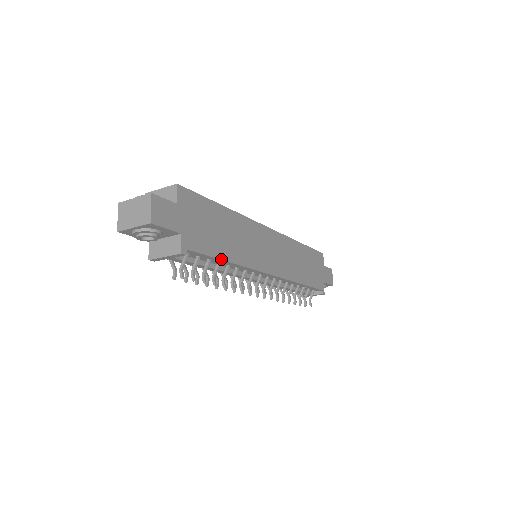
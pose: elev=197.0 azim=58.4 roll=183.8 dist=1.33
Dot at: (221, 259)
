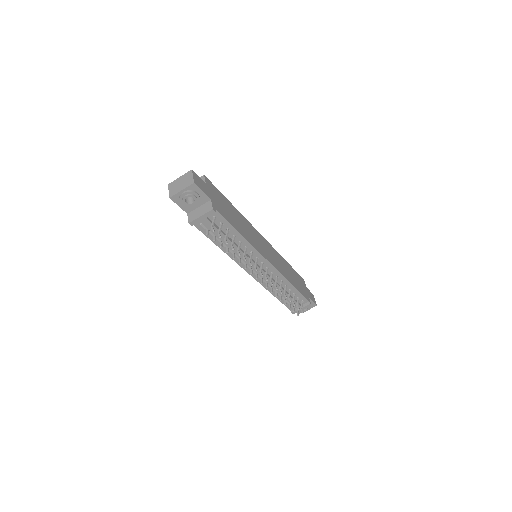
Dot at: (236, 230)
